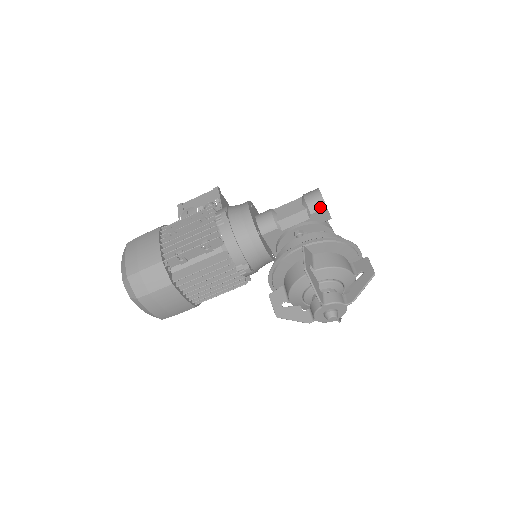
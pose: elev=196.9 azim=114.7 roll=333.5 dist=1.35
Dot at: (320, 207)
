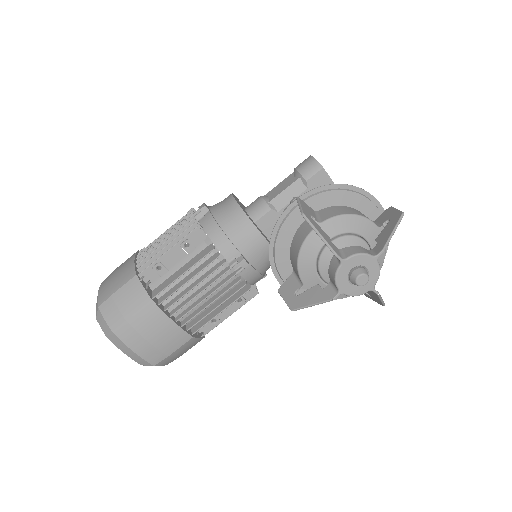
Dot at: (315, 170)
